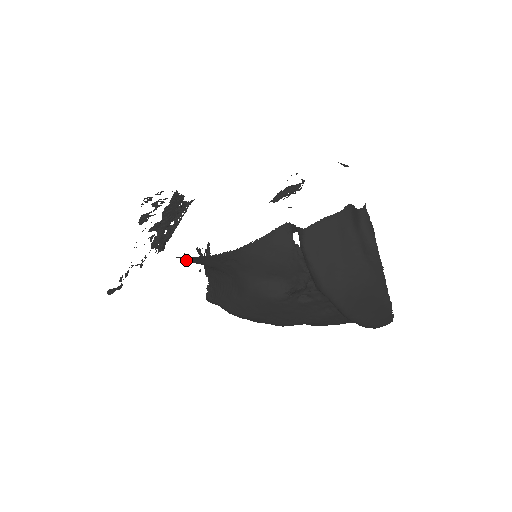
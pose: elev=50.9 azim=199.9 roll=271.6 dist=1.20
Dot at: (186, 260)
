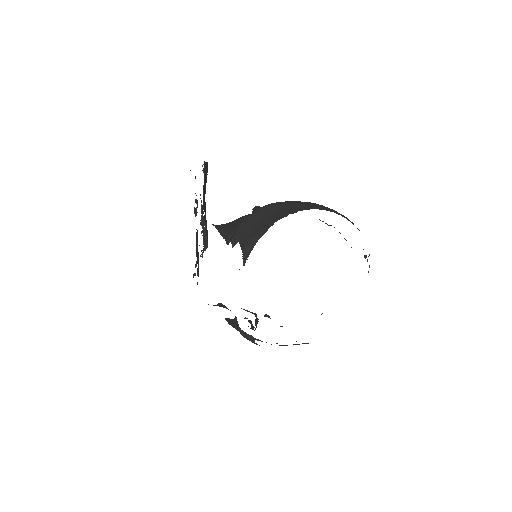
Dot at: occluded
